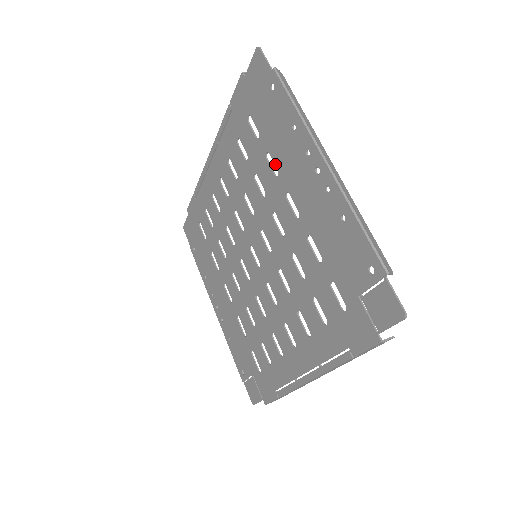
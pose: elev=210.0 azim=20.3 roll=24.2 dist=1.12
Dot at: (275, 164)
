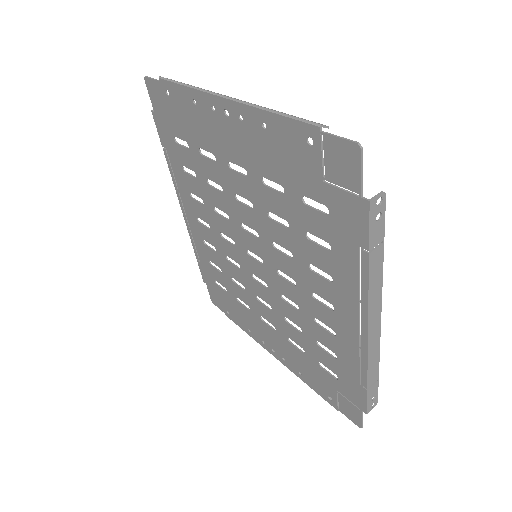
Dot at: (208, 151)
